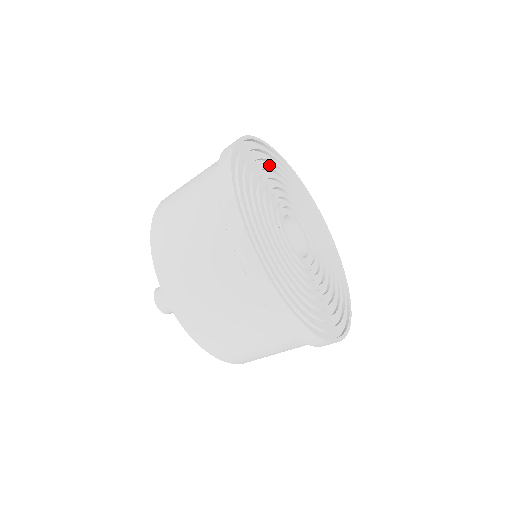
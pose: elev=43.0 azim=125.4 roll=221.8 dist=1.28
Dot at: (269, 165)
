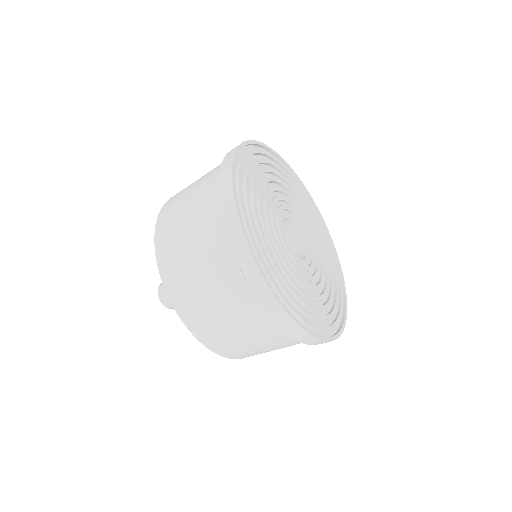
Dot at: (302, 198)
